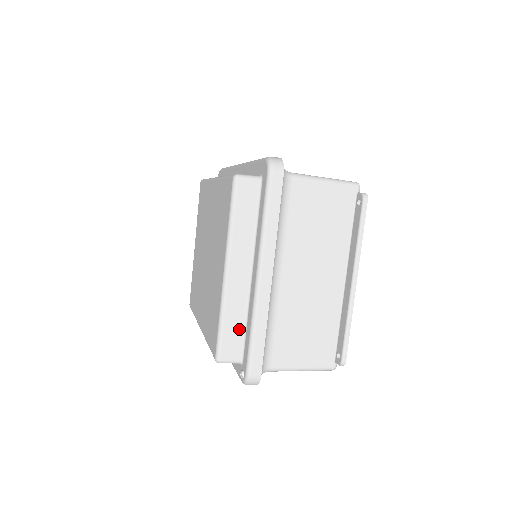
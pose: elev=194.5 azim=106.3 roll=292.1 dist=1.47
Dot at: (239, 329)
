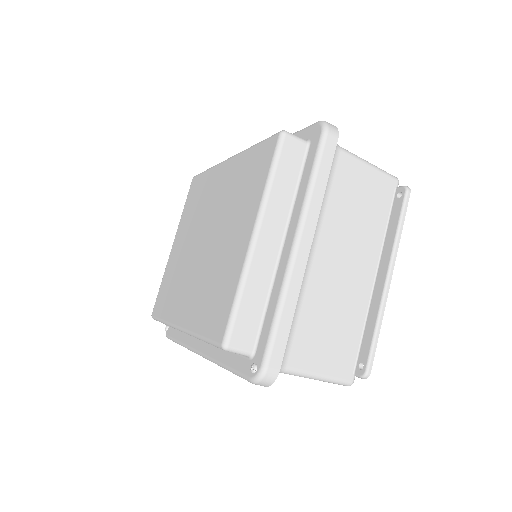
Dot at: (257, 310)
